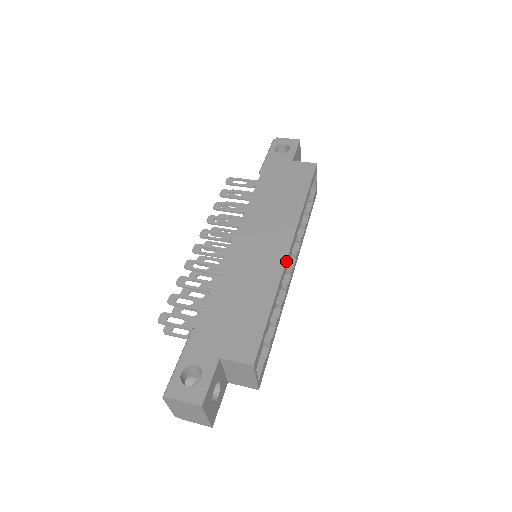
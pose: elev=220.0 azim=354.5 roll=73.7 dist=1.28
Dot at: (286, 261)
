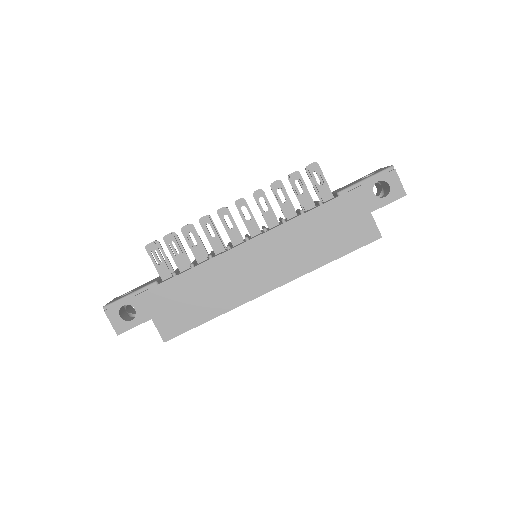
Dot at: occluded
